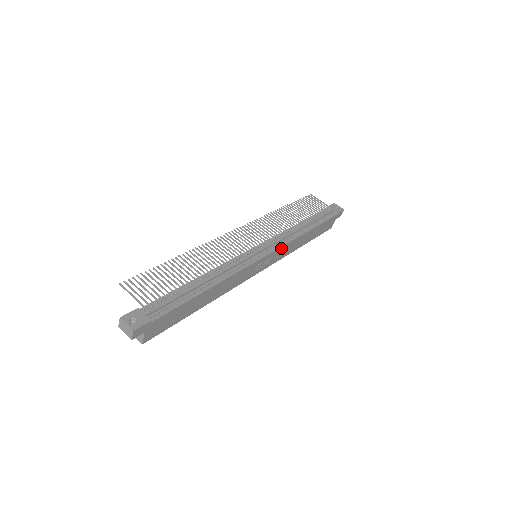
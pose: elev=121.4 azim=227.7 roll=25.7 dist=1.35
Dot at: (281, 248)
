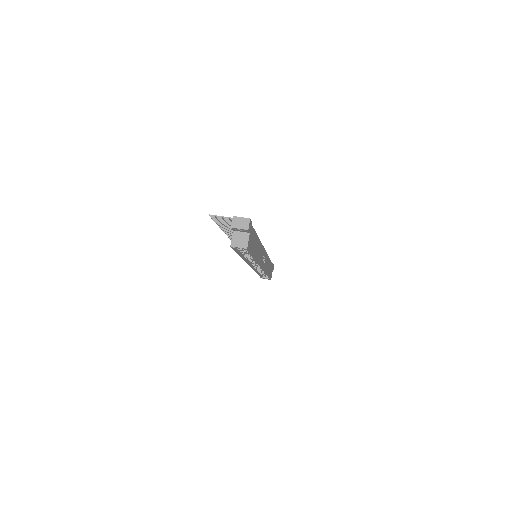
Dot at: (266, 256)
